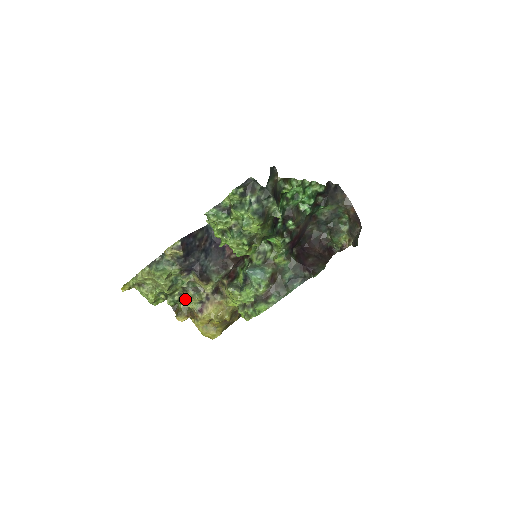
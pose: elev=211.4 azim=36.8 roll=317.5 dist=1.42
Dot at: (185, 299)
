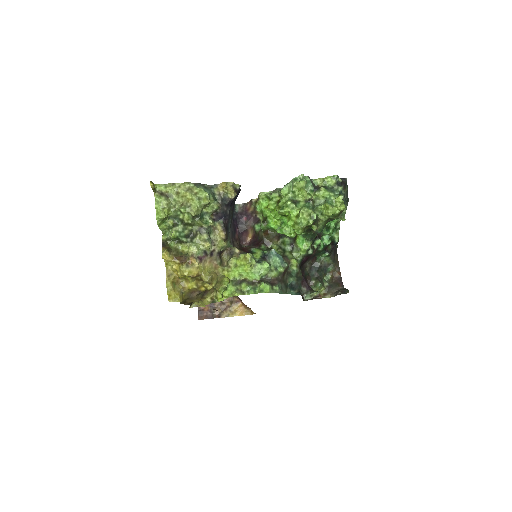
Dot at: (190, 240)
